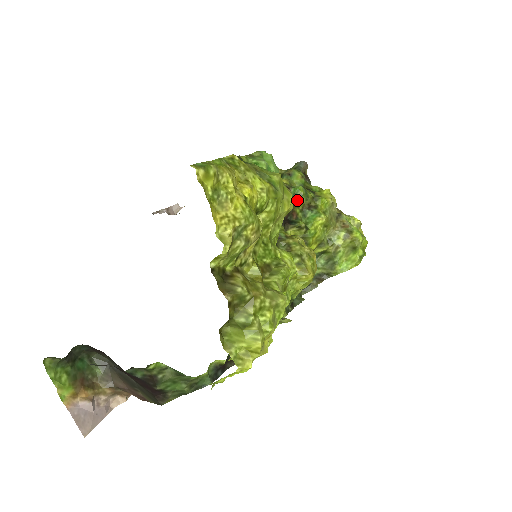
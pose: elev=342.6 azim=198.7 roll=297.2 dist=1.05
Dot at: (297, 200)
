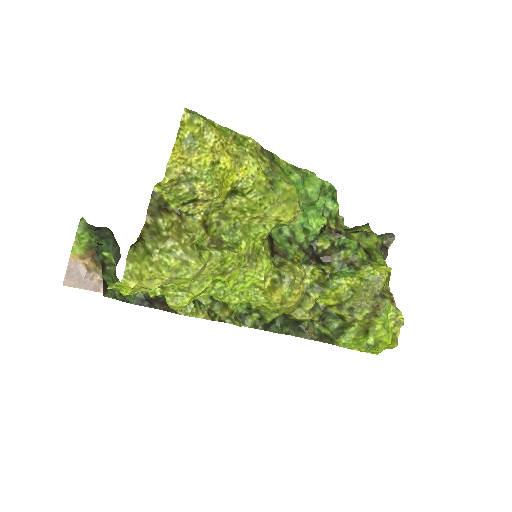
Dot at: (343, 250)
